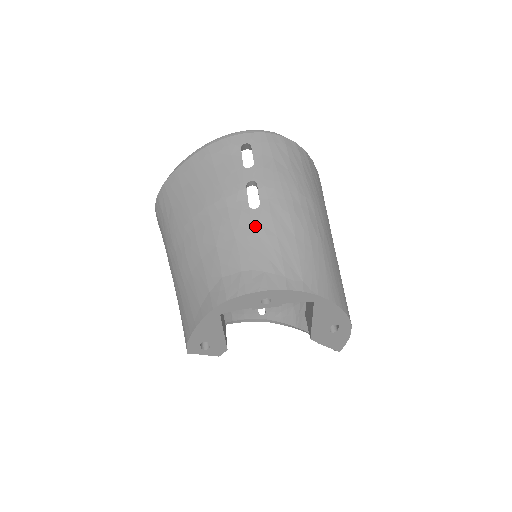
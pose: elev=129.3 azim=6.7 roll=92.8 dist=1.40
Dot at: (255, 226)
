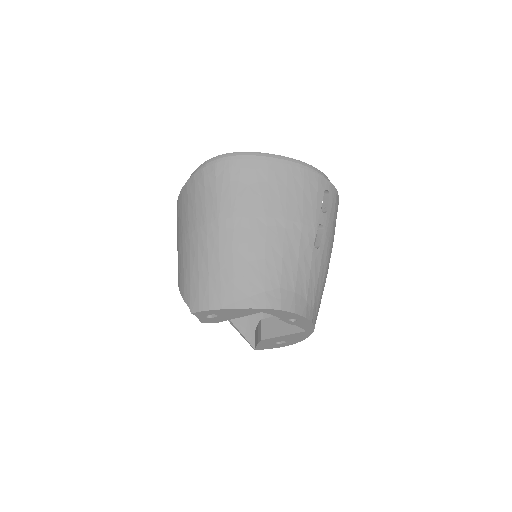
Dot at: (312, 262)
